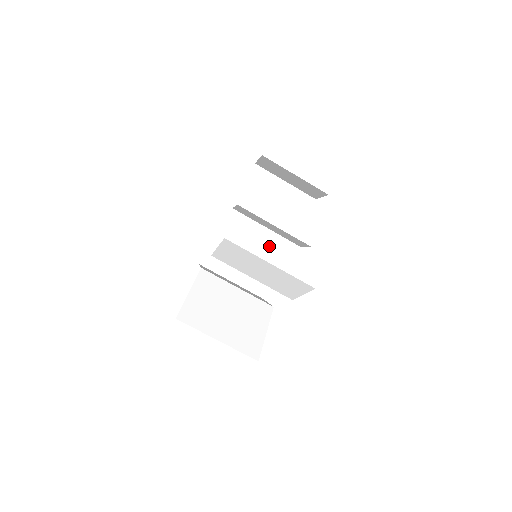
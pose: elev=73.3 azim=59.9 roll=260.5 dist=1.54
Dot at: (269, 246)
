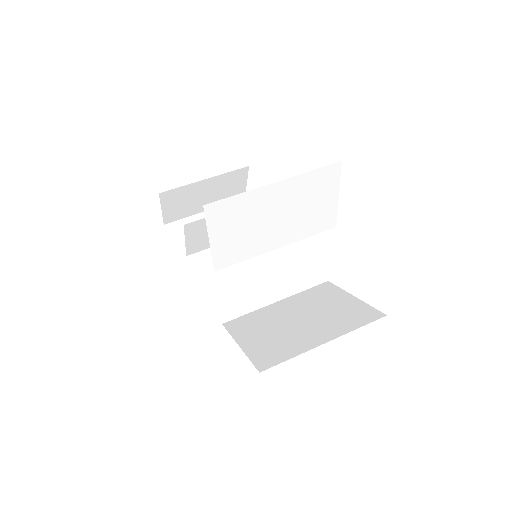
Dot at: (257, 270)
